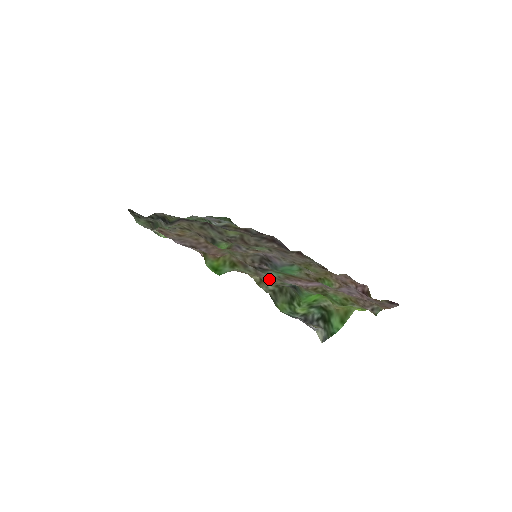
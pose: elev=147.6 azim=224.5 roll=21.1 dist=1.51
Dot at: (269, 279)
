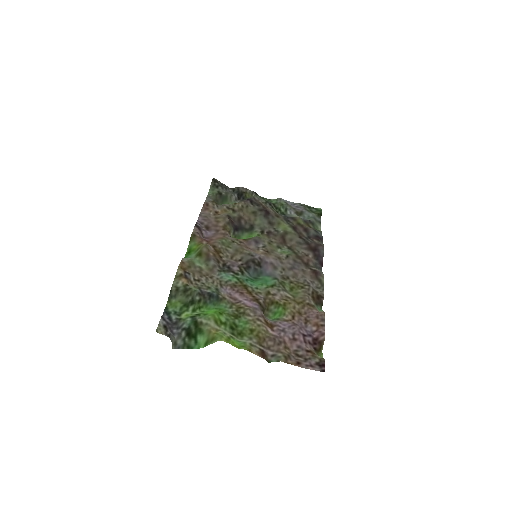
Dot at: (210, 279)
